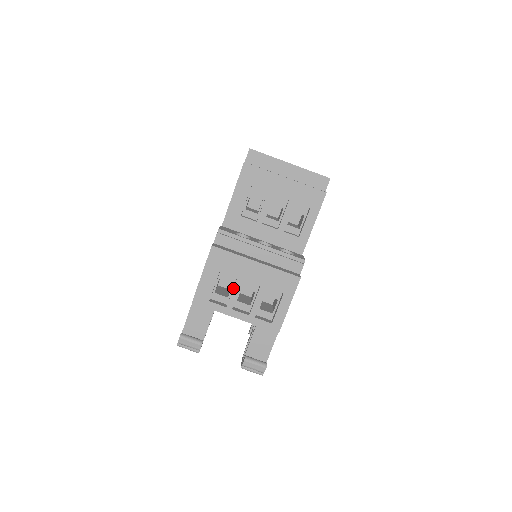
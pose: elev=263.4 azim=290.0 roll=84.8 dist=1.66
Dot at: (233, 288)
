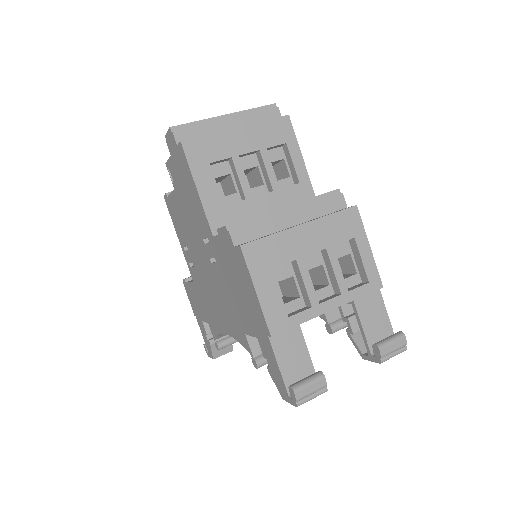
Dot at: (301, 277)
